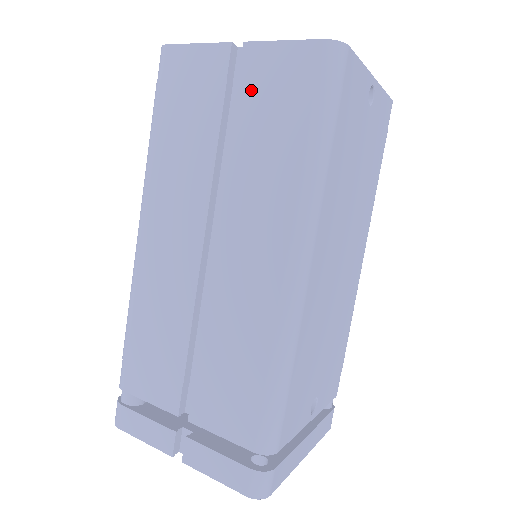
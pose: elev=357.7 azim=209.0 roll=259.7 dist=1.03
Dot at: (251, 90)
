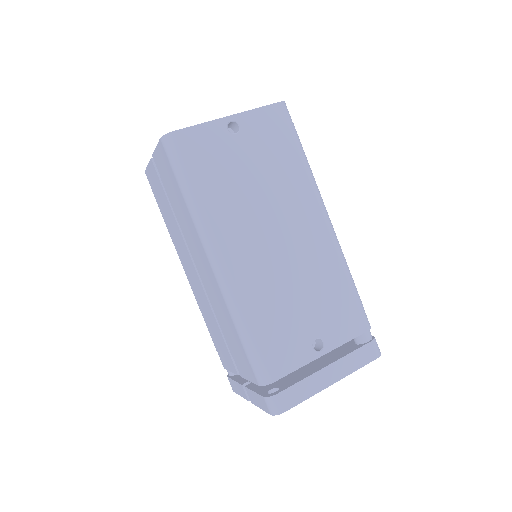
Dot at: (164, 179)
